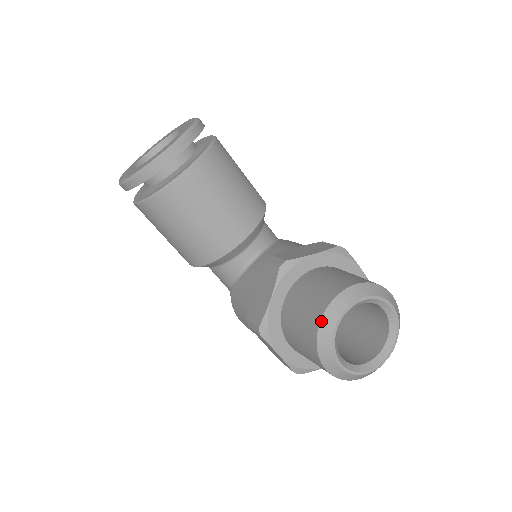
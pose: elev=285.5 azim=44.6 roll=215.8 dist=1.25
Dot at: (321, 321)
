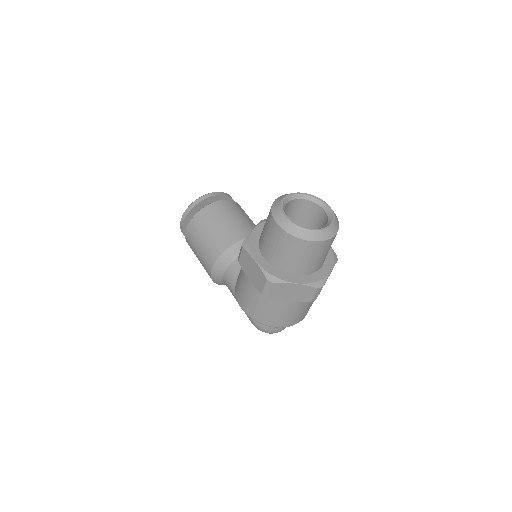
Dot at: (275, 200)
